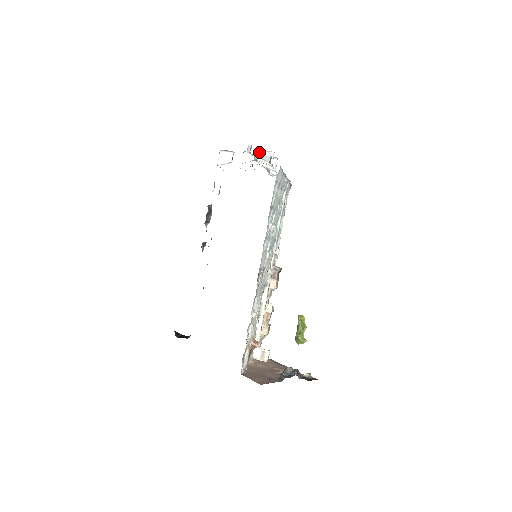
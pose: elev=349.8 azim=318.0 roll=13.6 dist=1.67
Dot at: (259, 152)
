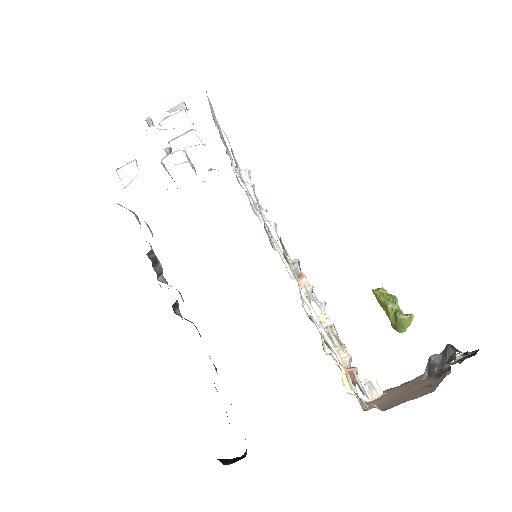
Dot at: (166, 121)
